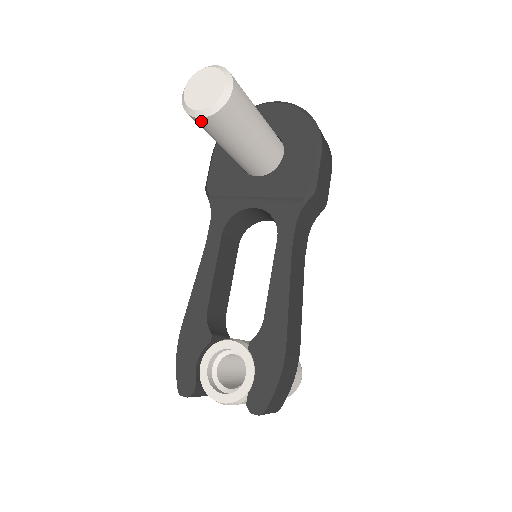
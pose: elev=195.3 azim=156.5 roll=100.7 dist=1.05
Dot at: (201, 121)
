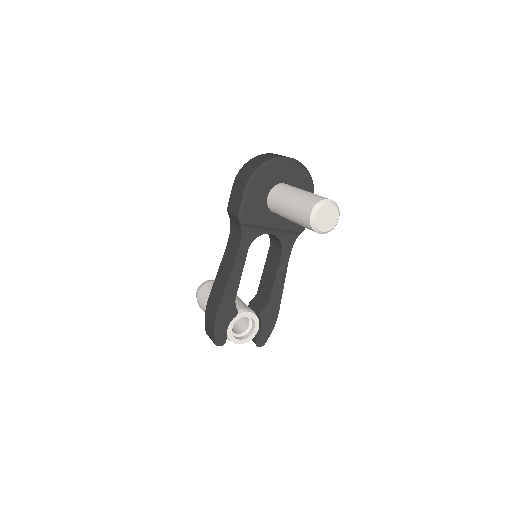
Dot at: (316, 232)
